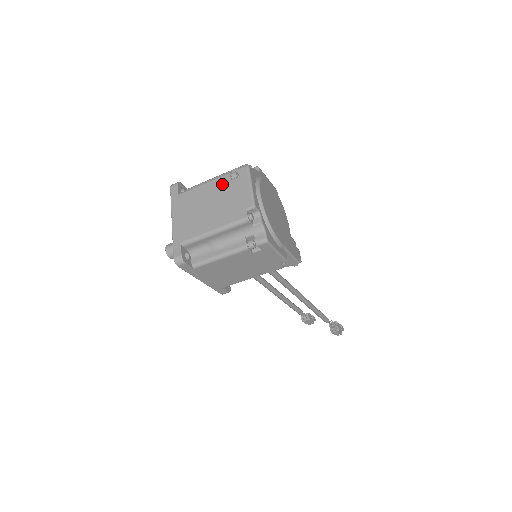
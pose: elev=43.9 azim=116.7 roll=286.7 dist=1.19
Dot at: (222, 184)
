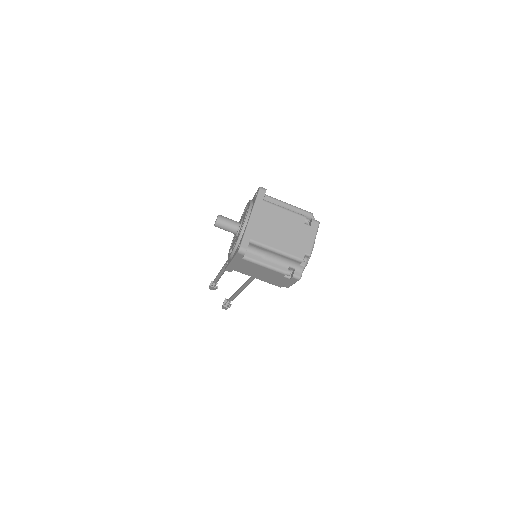
Dot at: (298, 221)
